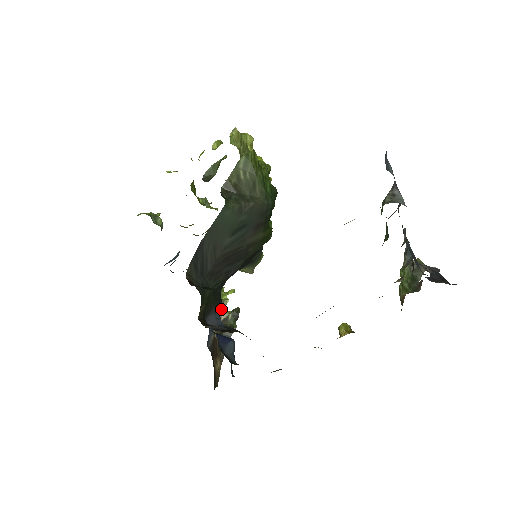
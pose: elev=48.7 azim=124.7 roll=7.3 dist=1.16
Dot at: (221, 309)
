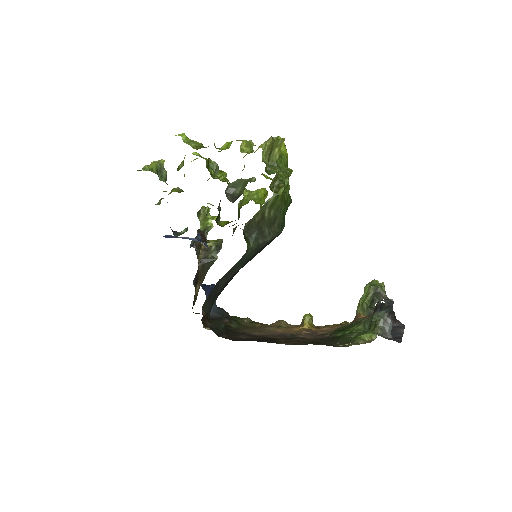
Dot at: (205, 233)
